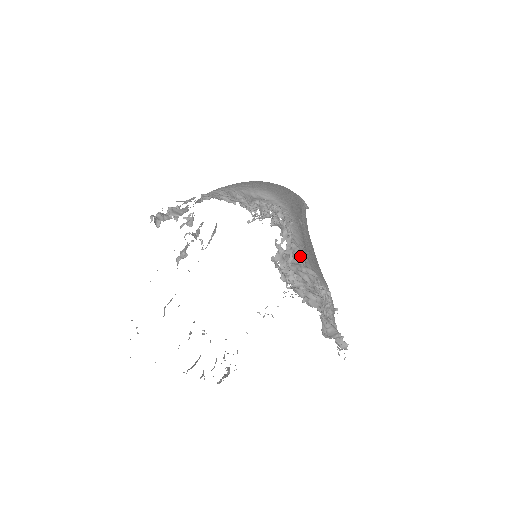
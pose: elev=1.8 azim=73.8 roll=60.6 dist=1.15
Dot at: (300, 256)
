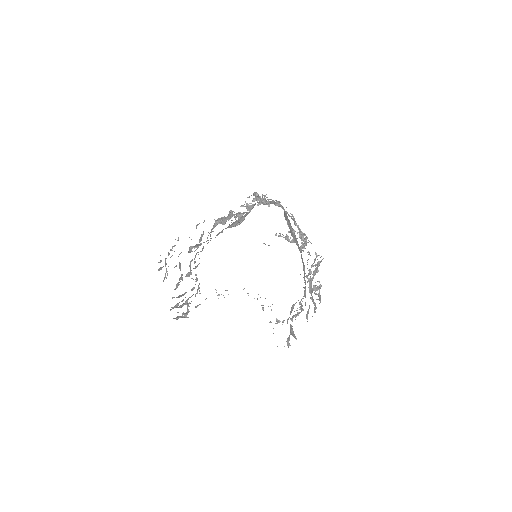
Dot at: occluded
